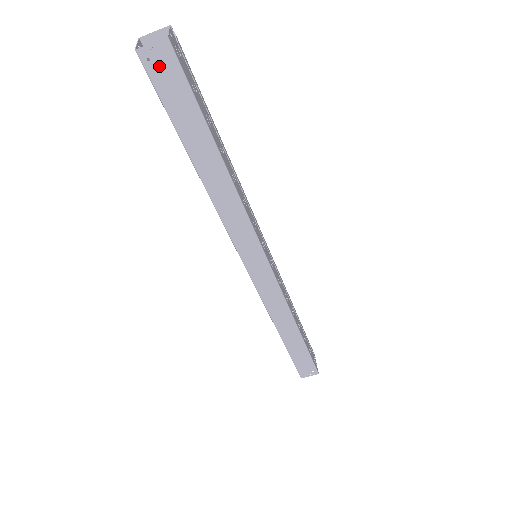
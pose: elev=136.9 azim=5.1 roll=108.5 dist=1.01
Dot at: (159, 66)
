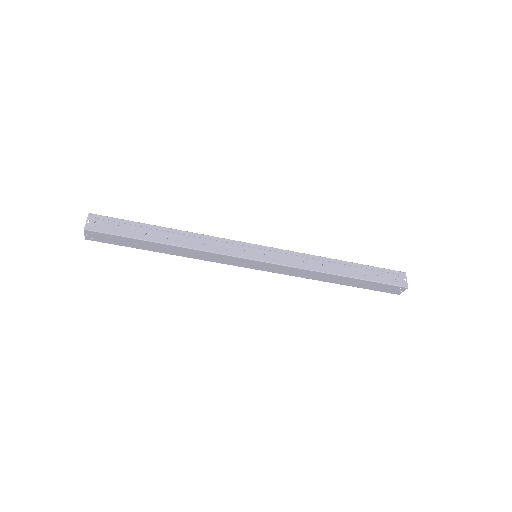
Dot at: (97, 238)
